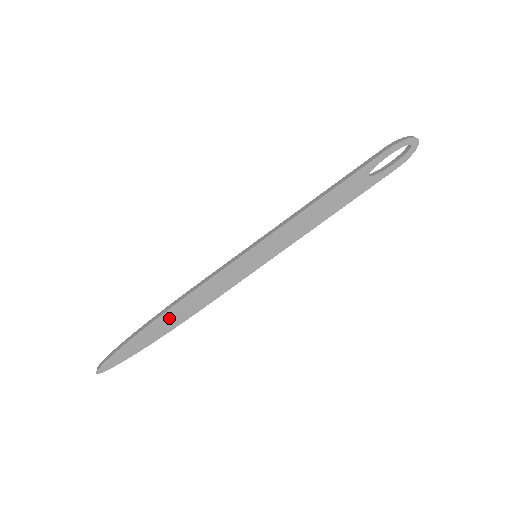
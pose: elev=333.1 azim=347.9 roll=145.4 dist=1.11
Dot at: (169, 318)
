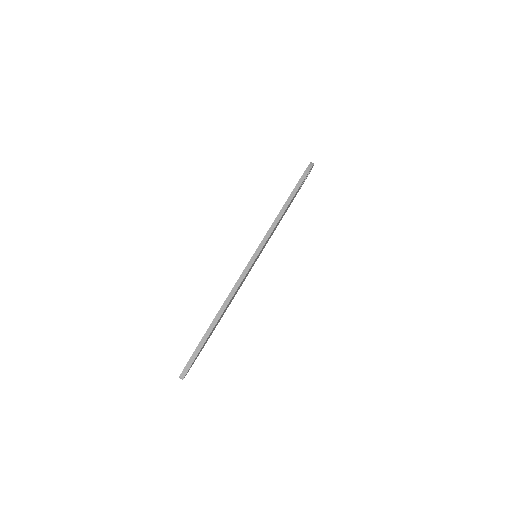
Dot at: (220, 318)
